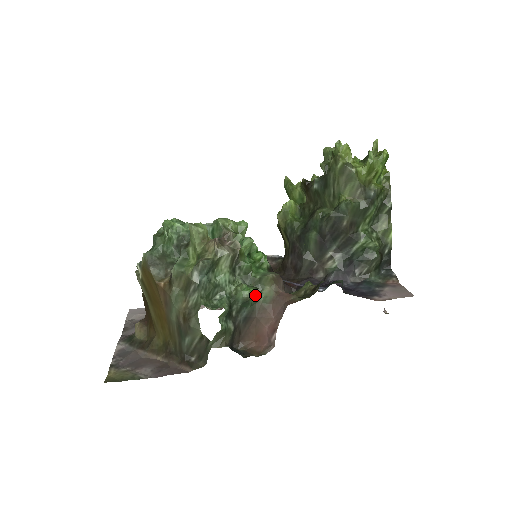
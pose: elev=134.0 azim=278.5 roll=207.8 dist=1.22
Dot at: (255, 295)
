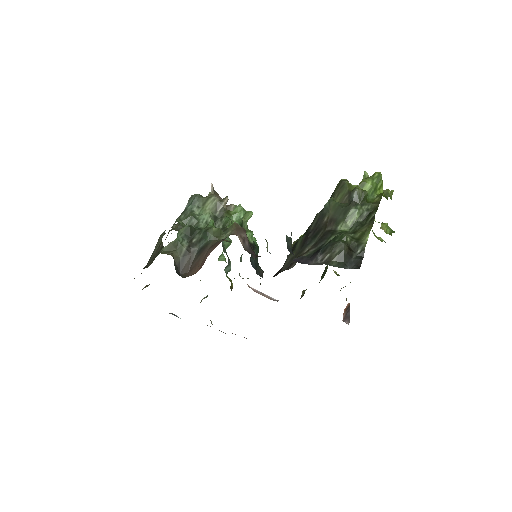
Dot at: (217, 232)
